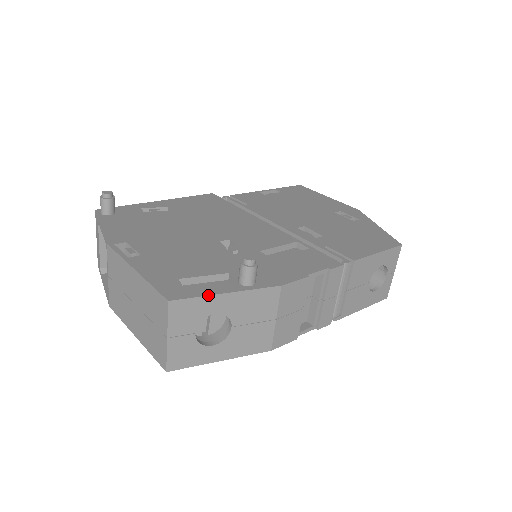
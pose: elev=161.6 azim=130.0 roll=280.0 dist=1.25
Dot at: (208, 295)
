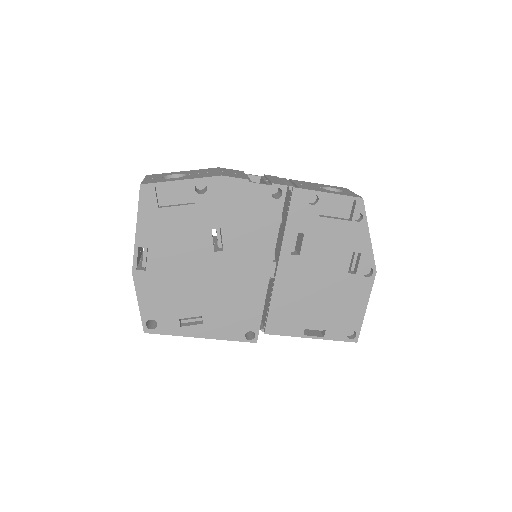
Dot at: occluded
